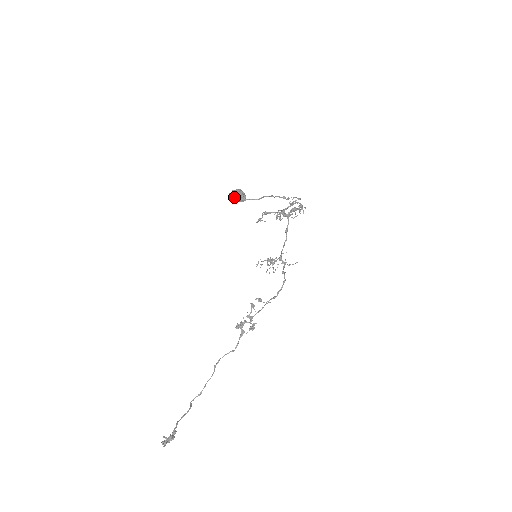
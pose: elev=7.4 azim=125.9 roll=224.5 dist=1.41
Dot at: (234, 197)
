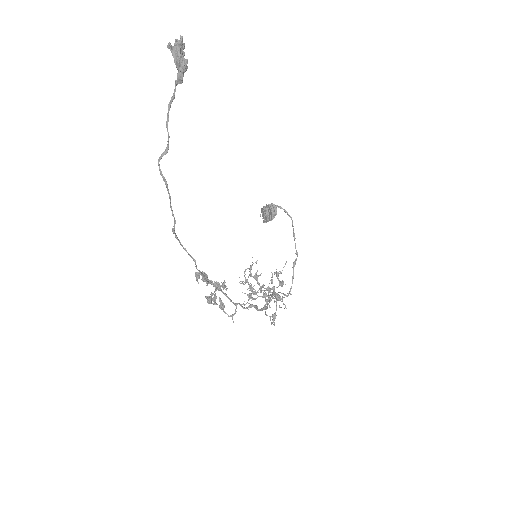
Dot at: (271, 204)
